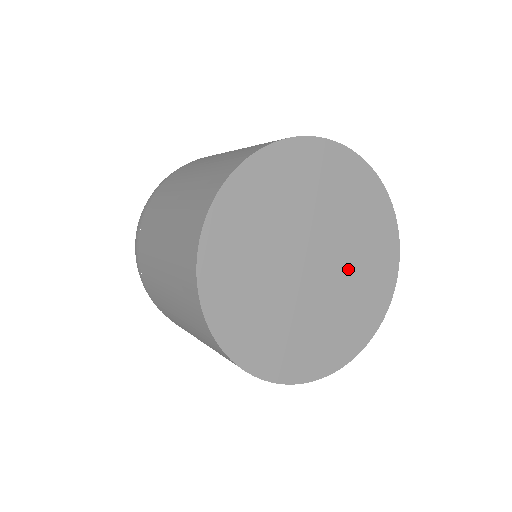
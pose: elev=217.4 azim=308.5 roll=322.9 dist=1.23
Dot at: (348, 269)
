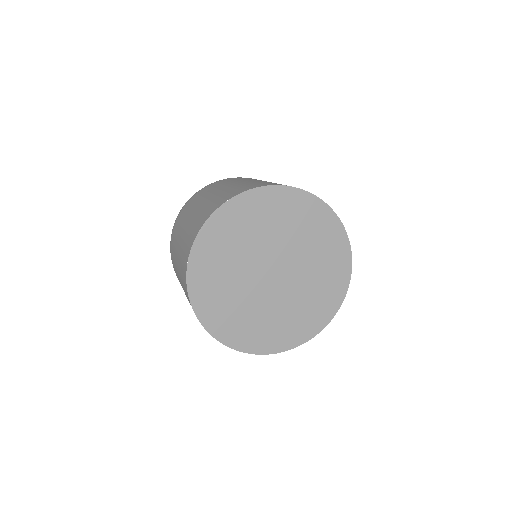
Dot at: (305, 277)
